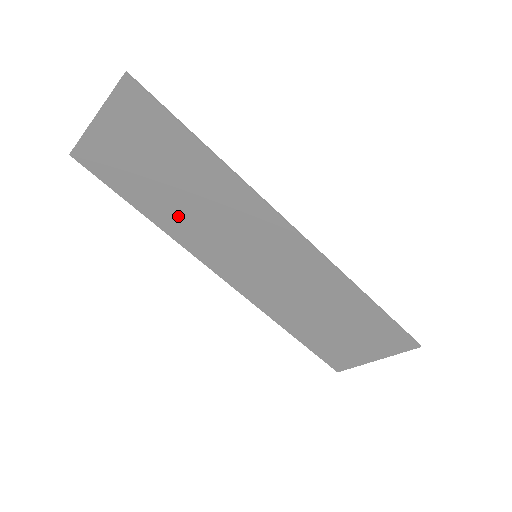
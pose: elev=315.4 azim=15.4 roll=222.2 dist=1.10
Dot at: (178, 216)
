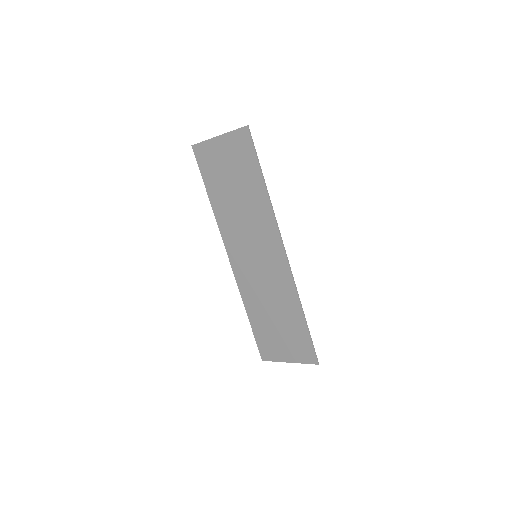
Dot at: (227, 210)
